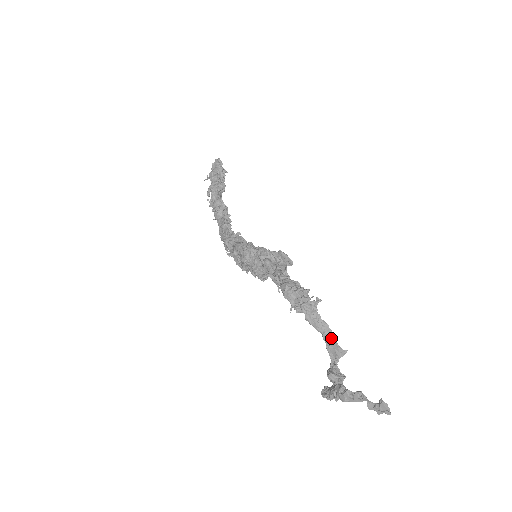
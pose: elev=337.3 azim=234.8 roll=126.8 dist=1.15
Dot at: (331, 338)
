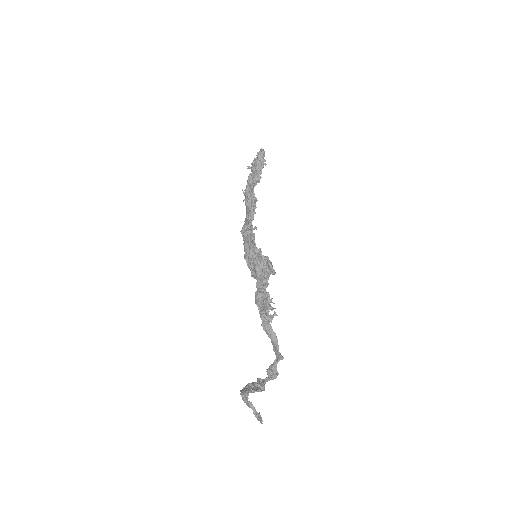
Dot at: (275, 345)
